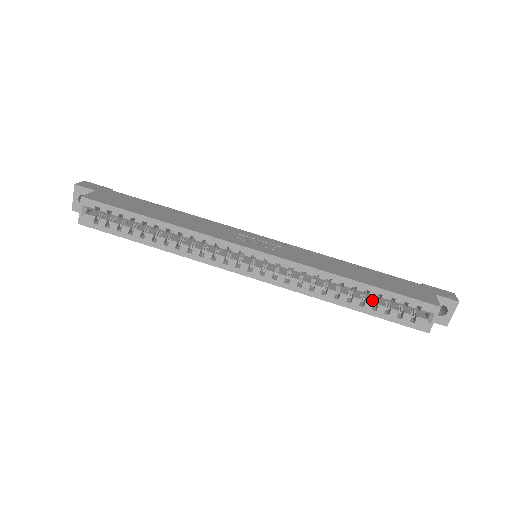
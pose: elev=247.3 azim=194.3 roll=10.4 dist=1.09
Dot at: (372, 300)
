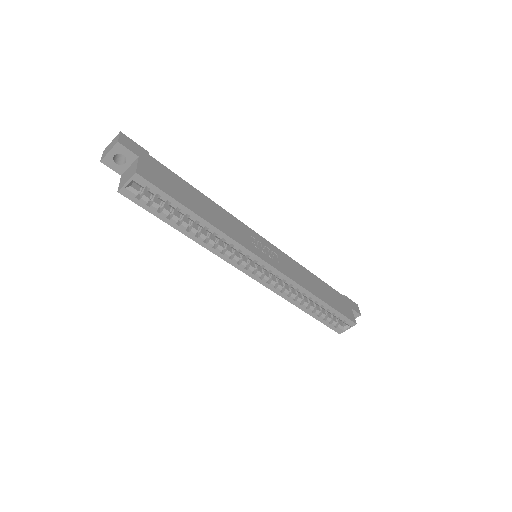
Dot at: (319, 308)
